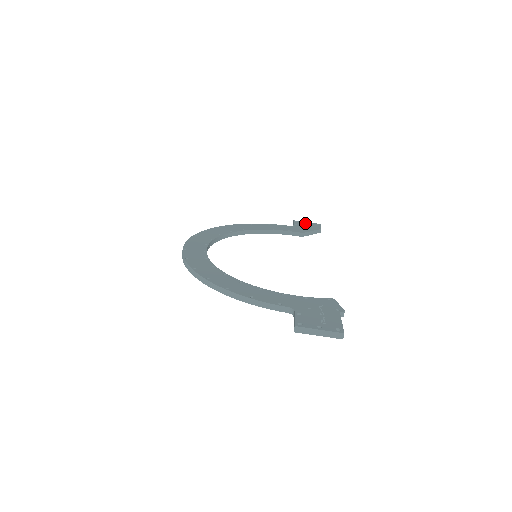
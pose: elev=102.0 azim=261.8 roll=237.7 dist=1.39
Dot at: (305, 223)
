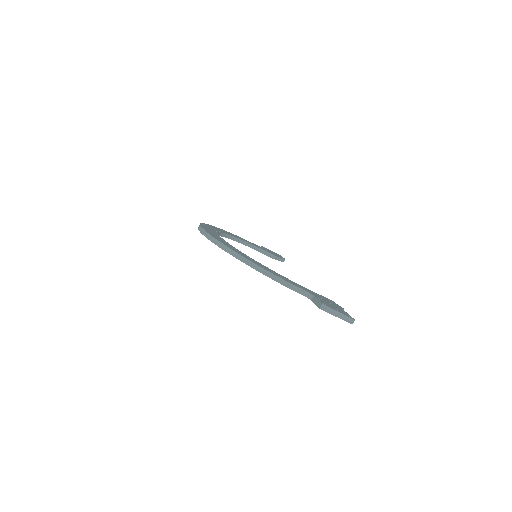
Dot at: (271, 251)
